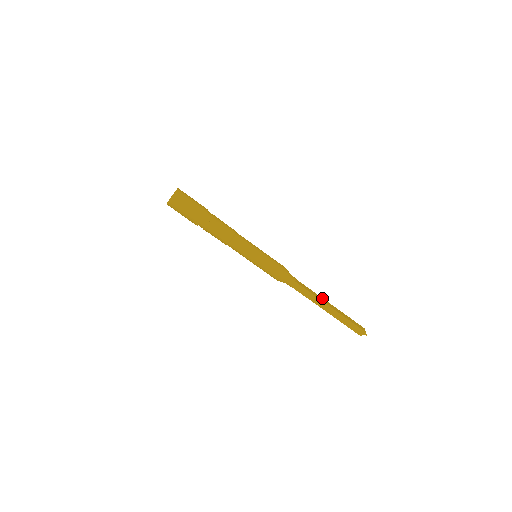
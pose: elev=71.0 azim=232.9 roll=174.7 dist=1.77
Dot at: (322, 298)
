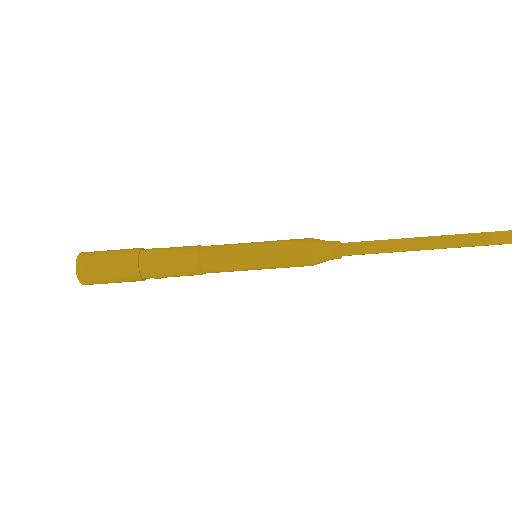
Dot at: occluded
